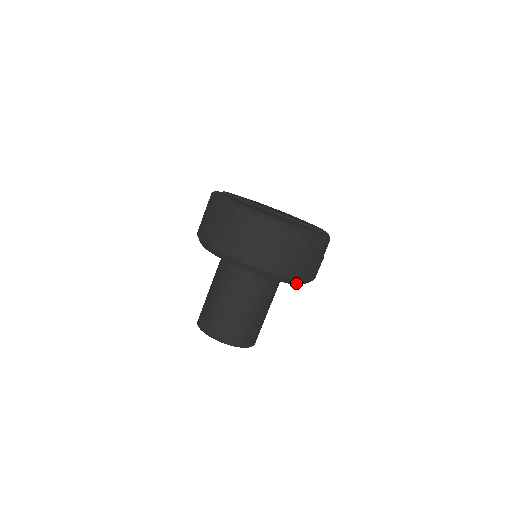
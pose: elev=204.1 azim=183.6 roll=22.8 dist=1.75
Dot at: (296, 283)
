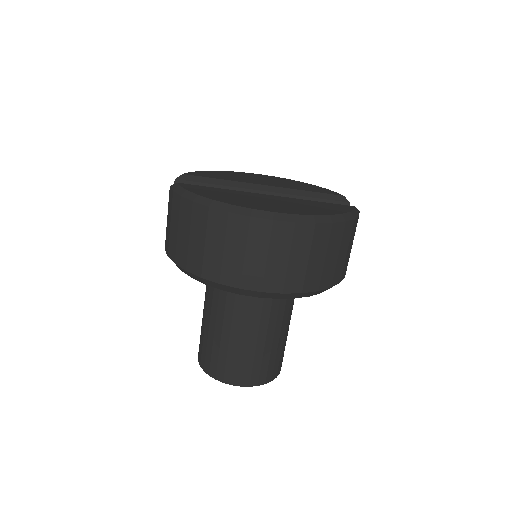
Dot at: occluded
